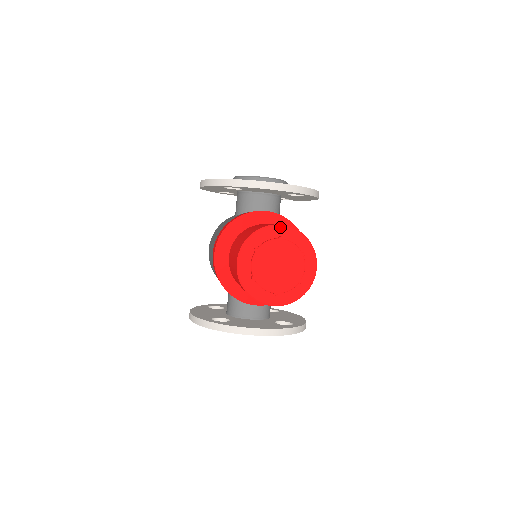
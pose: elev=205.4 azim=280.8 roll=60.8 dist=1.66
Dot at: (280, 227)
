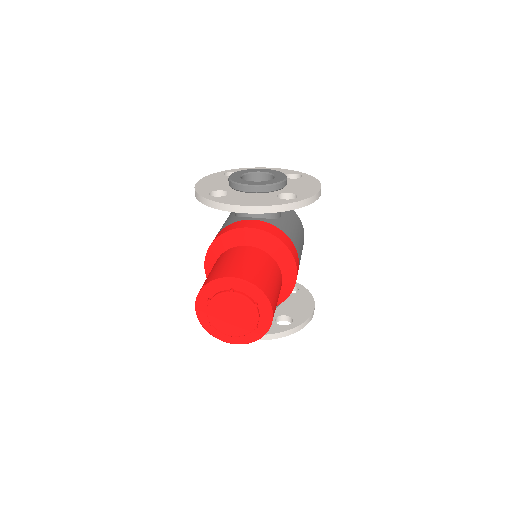
Dot at: (231, 280)
